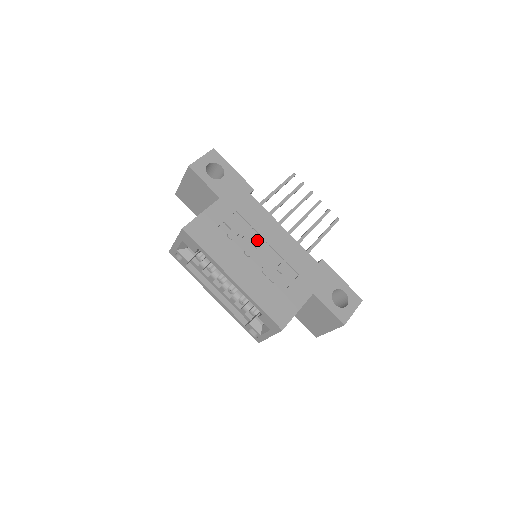
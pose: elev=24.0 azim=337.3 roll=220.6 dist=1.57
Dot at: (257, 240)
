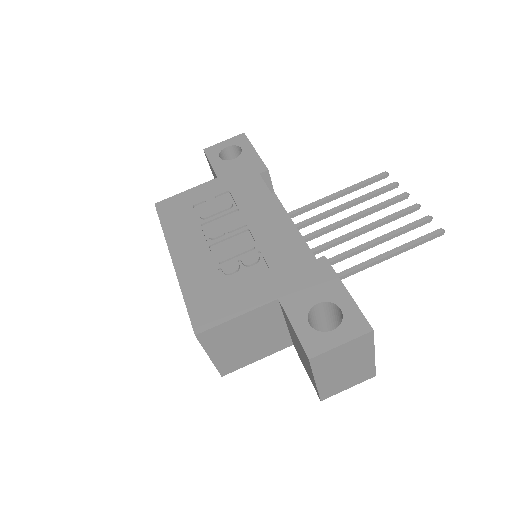
Dot at: (234, 222)
